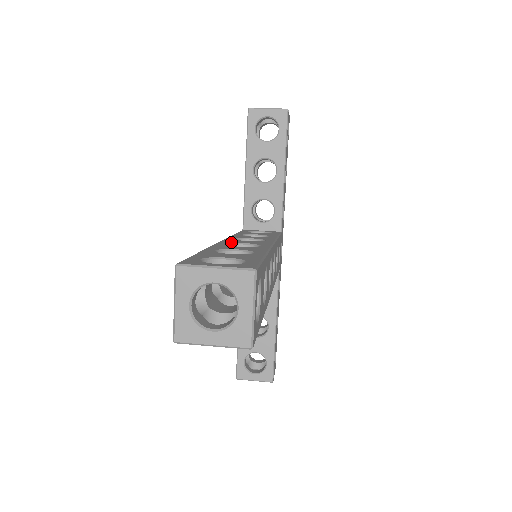
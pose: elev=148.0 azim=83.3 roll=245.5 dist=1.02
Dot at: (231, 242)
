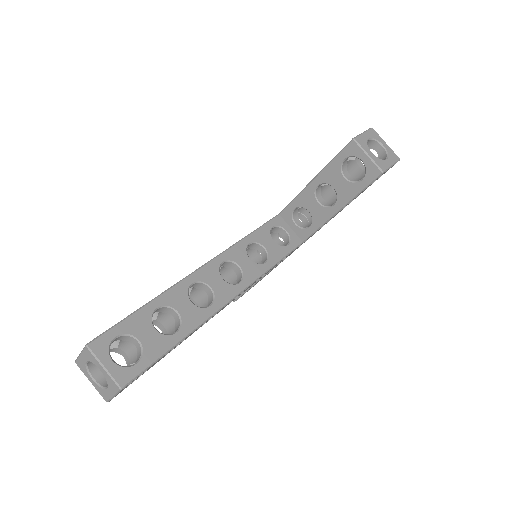
Dot at: (202, 278)
